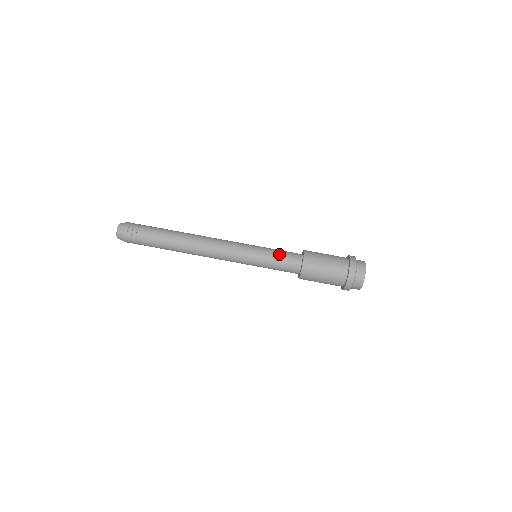
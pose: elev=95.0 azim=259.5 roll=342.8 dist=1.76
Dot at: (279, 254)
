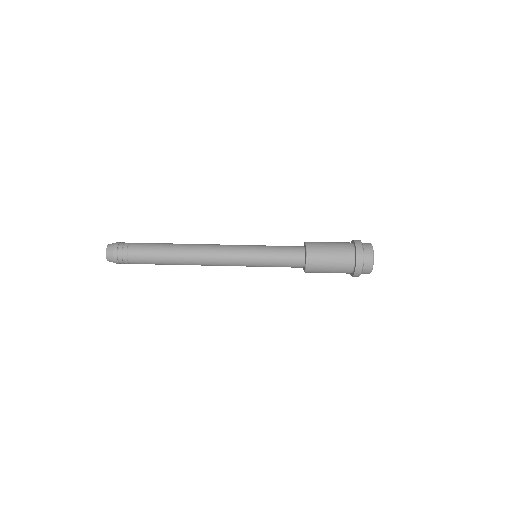
Dot at: occluded
